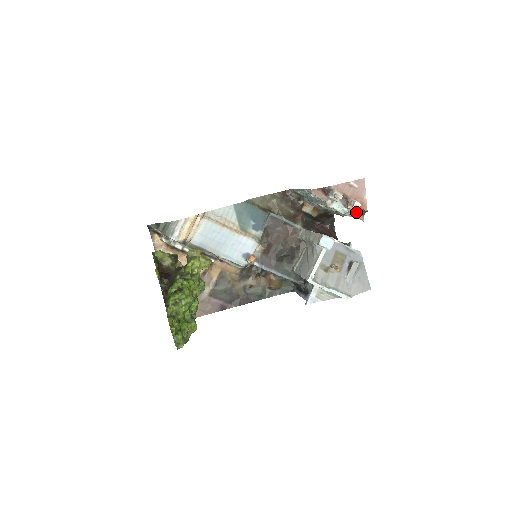
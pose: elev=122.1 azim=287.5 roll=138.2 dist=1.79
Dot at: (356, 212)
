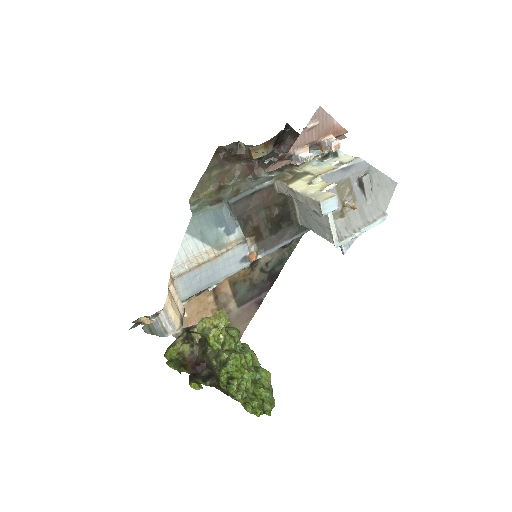
Dot at: occluded
